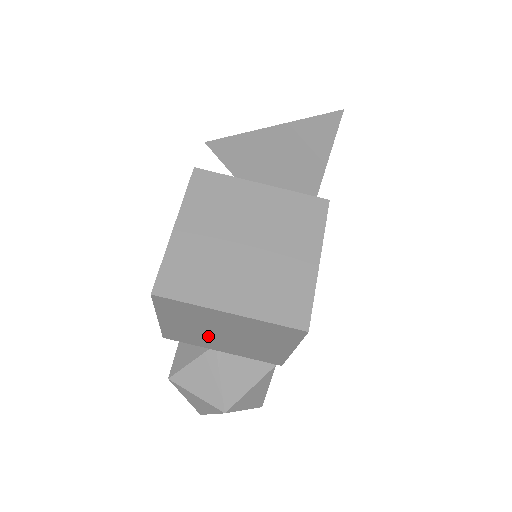
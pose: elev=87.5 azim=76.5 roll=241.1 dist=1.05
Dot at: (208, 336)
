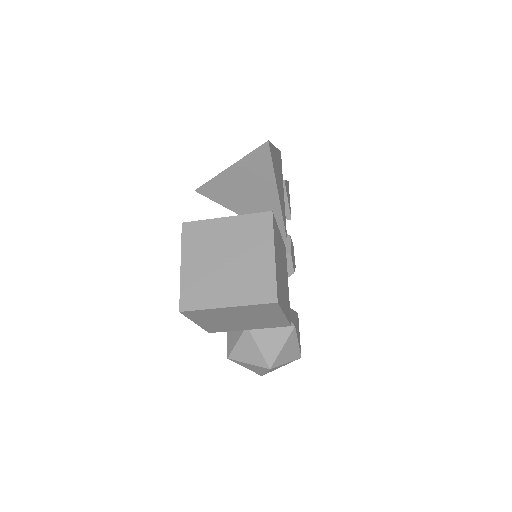
Dot at: (231, 323)
